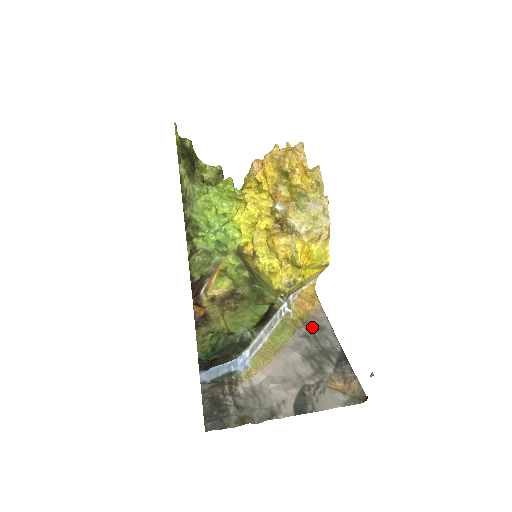
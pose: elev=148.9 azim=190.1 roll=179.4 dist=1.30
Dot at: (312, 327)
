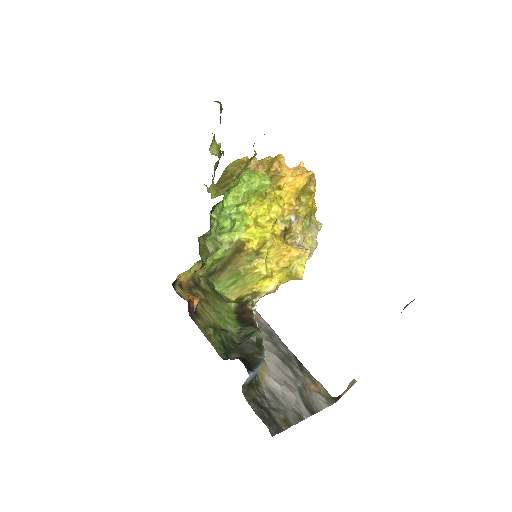
Dot at: (268, 332)
